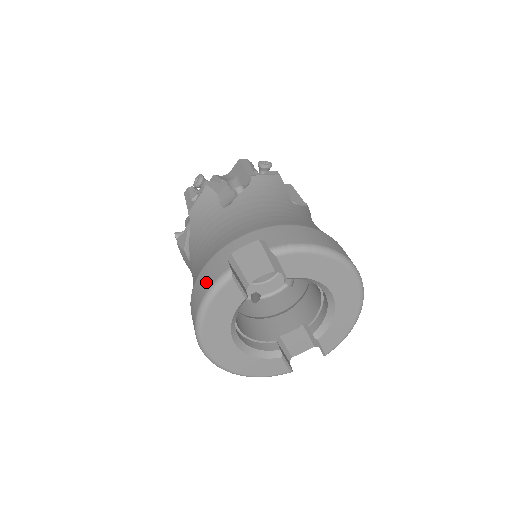
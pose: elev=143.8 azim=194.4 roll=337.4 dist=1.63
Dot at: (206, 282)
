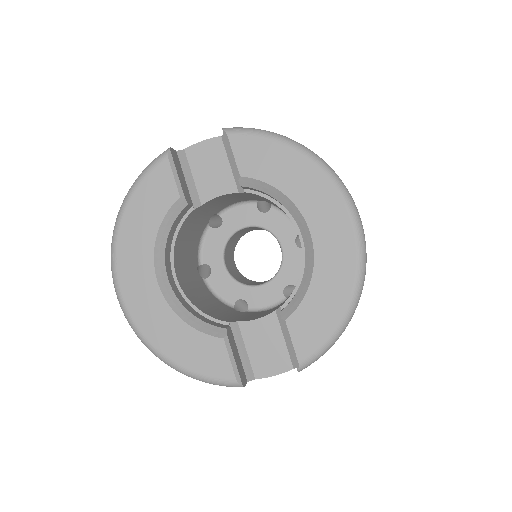
Dot at: occluded
